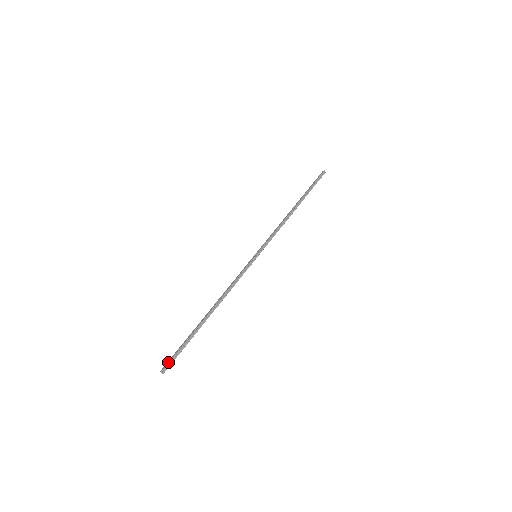
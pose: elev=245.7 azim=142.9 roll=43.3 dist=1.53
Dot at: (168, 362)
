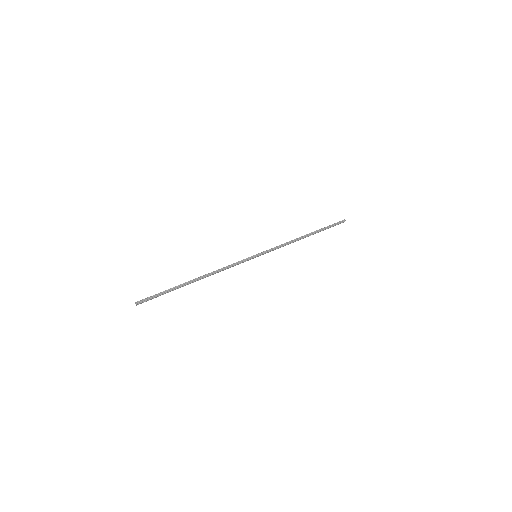
Dot at: (145, 298)
